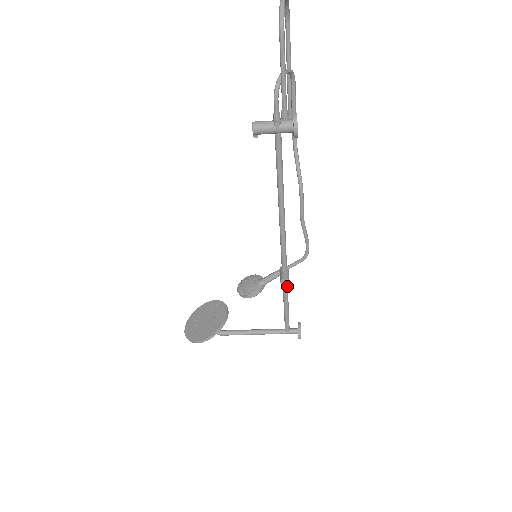
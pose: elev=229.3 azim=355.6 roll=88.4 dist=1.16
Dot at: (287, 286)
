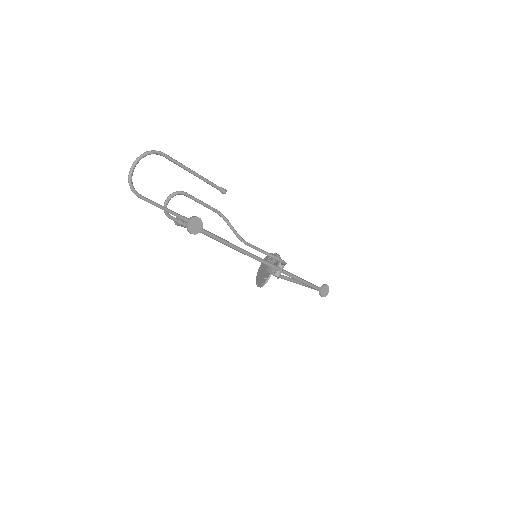
Dot at: (287, 274)
